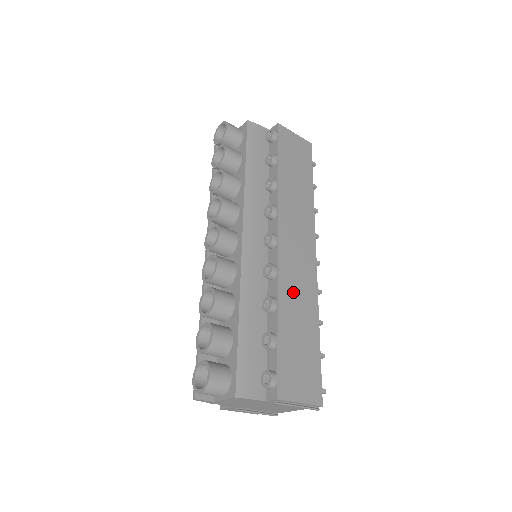
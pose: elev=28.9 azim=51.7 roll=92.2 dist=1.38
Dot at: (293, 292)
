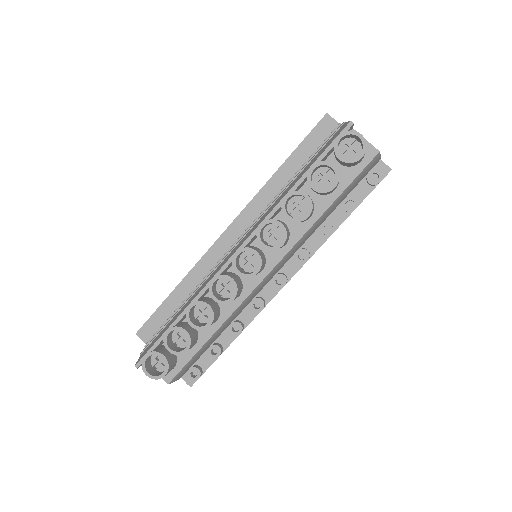
Dot at: occluded
